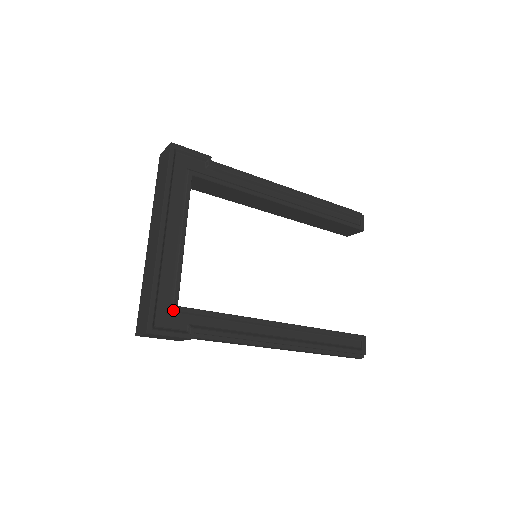
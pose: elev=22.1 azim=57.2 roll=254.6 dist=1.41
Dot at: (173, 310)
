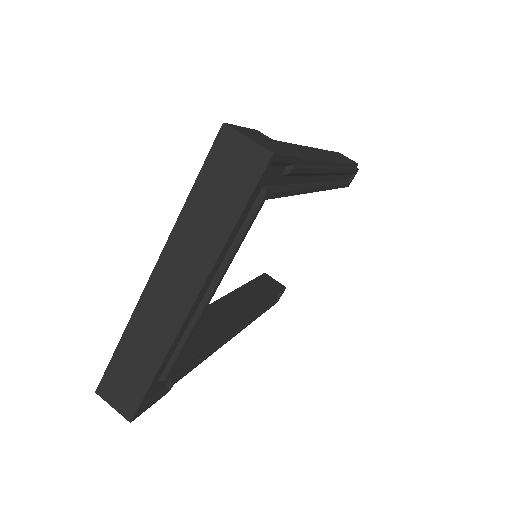
Dot at: (164, 380)
